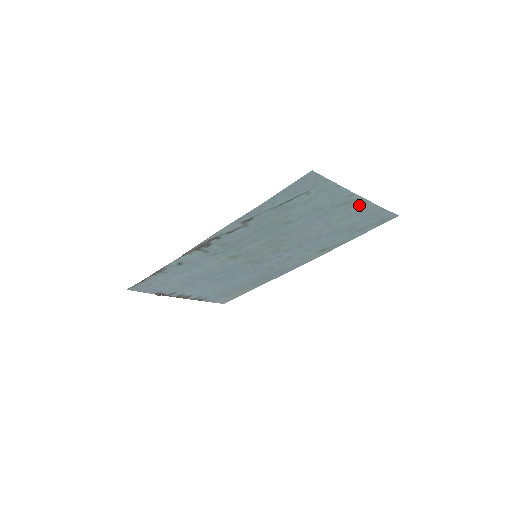
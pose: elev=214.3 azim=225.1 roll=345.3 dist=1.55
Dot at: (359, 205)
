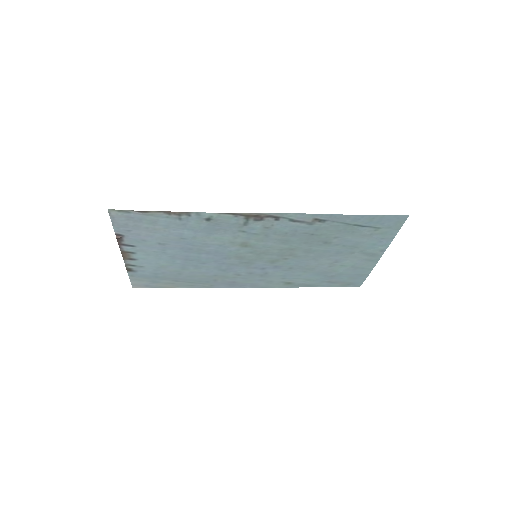
Dot at: (369, 261)
